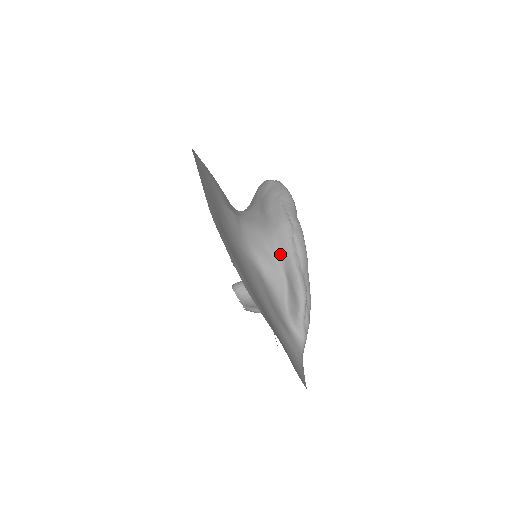
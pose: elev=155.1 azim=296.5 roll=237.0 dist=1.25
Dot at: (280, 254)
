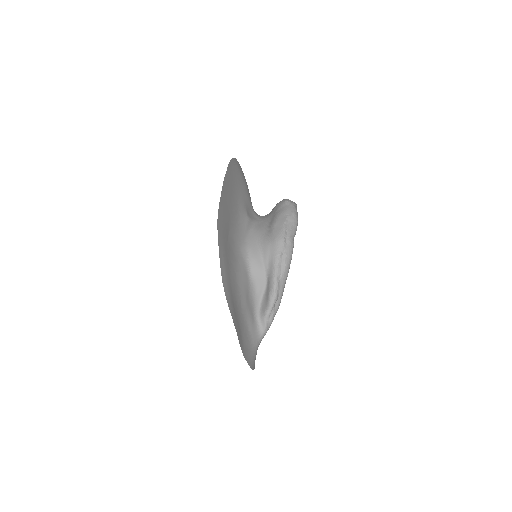
Dot at: (268, 262)
